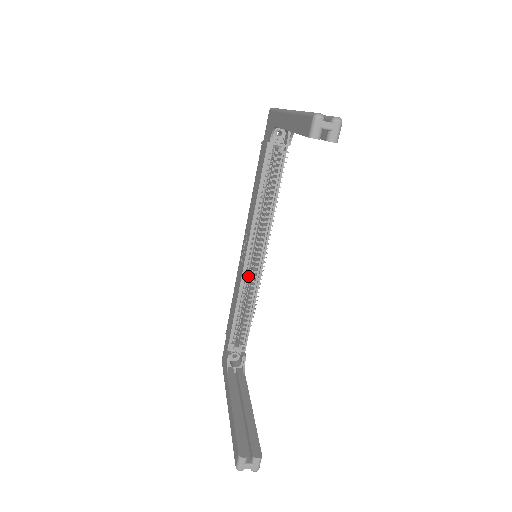
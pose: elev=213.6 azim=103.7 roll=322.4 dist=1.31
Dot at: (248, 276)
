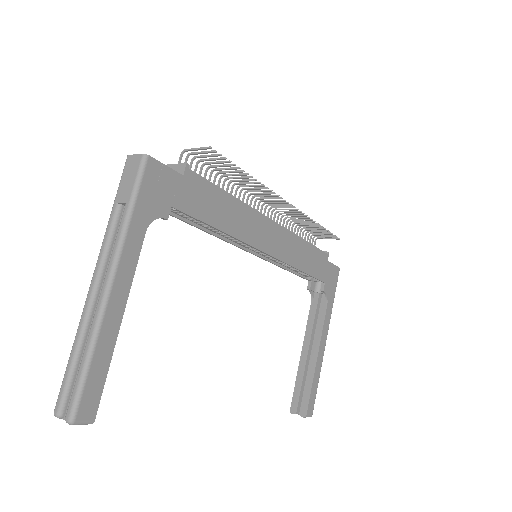
Dot at: occluded
